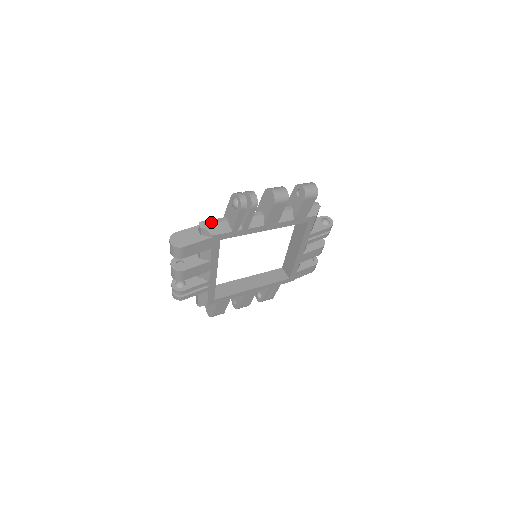
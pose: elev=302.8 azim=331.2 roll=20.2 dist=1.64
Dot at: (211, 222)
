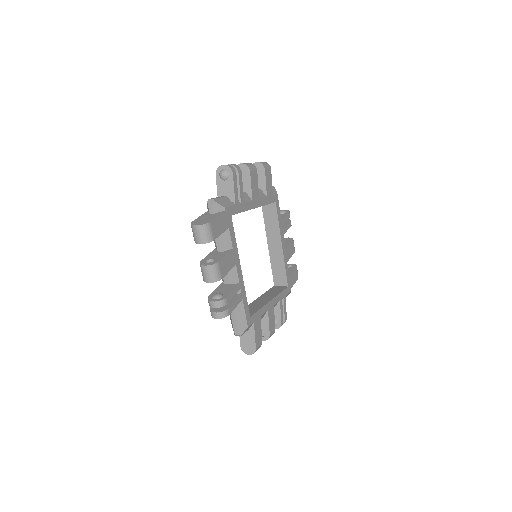
Dot at: (216, 198)
